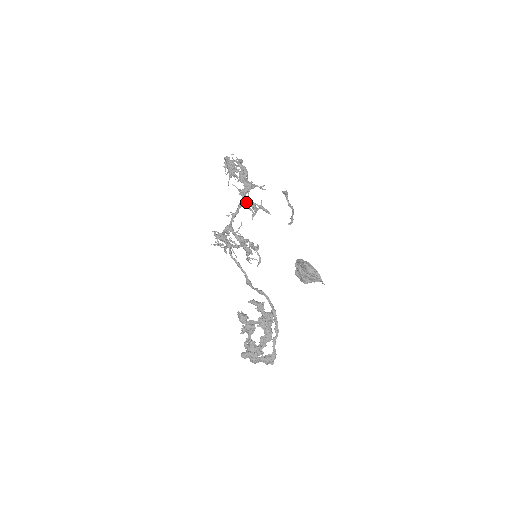
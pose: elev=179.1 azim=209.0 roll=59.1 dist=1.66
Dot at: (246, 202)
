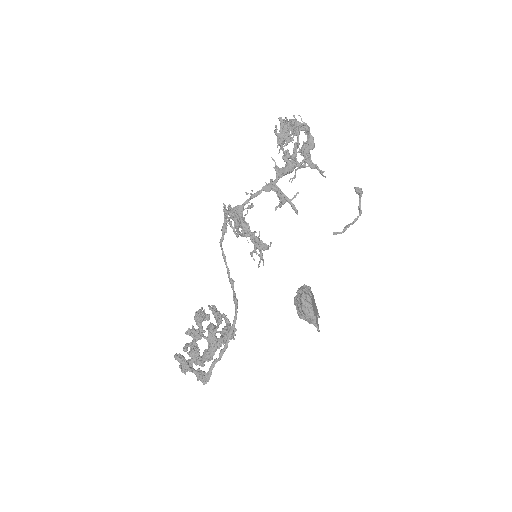
Dot at: (267, 188)
